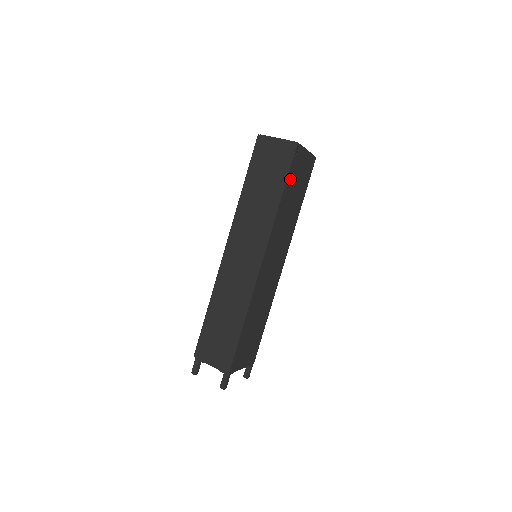
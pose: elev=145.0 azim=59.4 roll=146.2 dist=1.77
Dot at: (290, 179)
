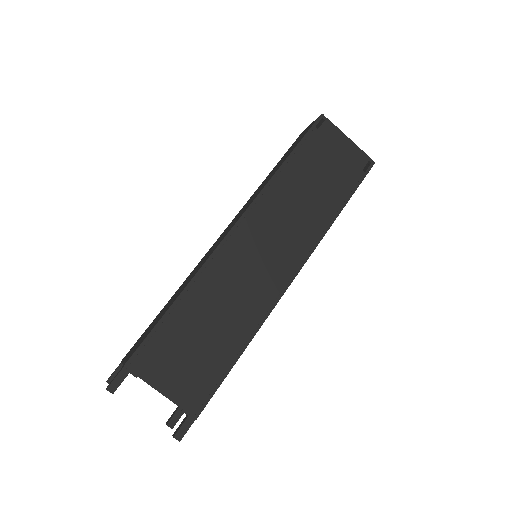
Dot at: (306, 151)
